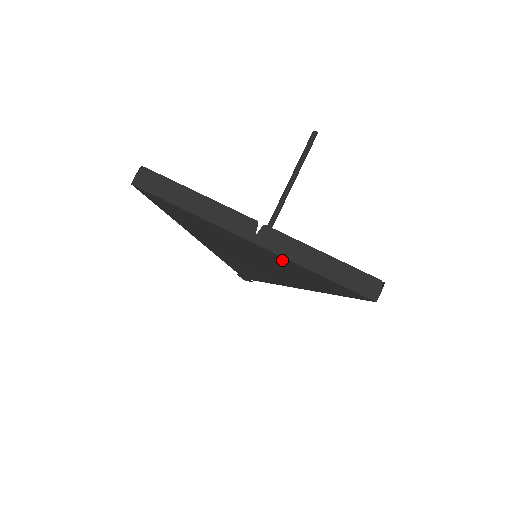
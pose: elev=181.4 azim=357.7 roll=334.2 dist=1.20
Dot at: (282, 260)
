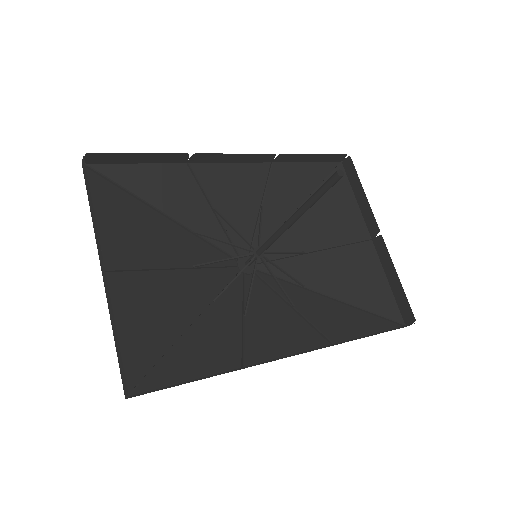
Dot at: (118, 301)
